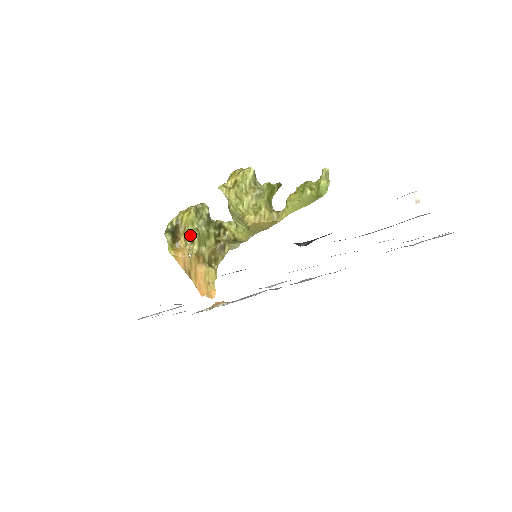
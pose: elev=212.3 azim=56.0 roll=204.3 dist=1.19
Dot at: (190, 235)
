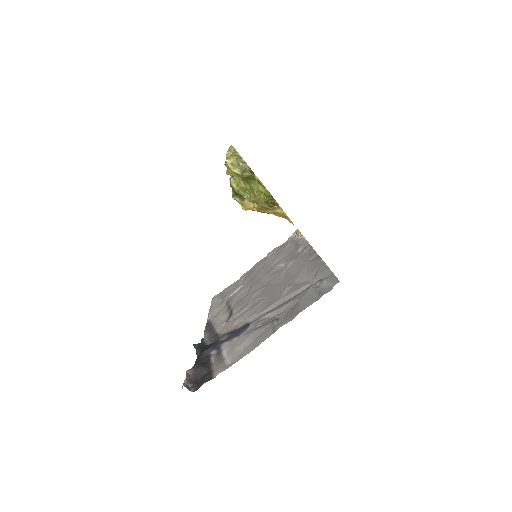
Dot at: occluded
